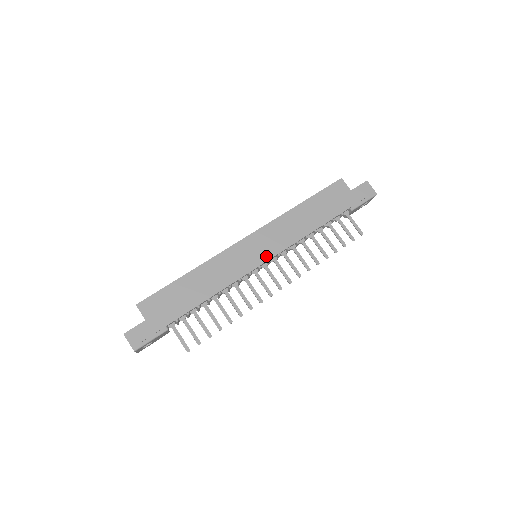
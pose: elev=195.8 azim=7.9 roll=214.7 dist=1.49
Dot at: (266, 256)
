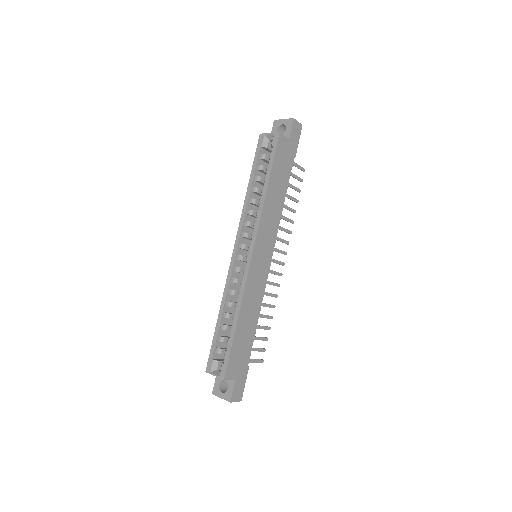
Dot at: (270, 254)
